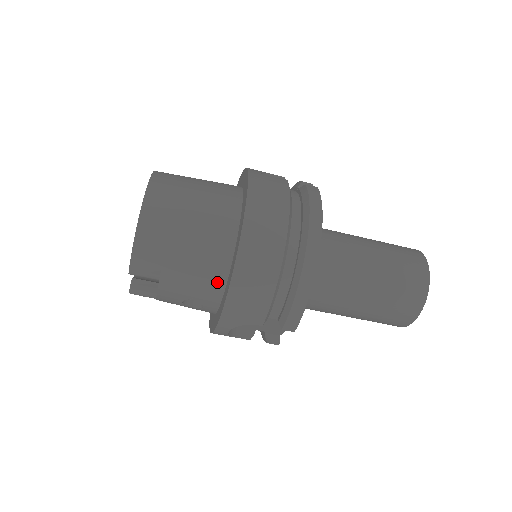
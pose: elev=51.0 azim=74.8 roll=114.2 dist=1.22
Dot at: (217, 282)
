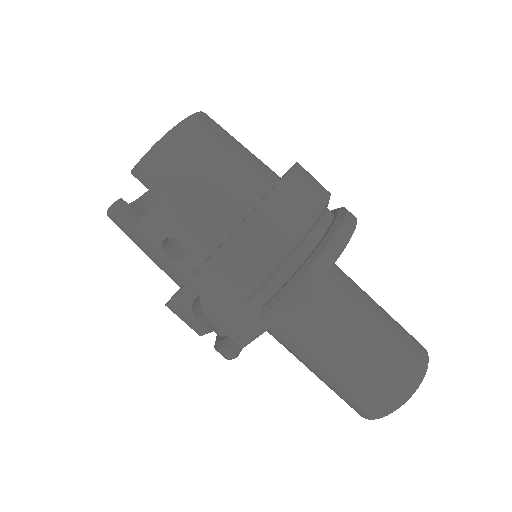
Dot at: (220, 228)
